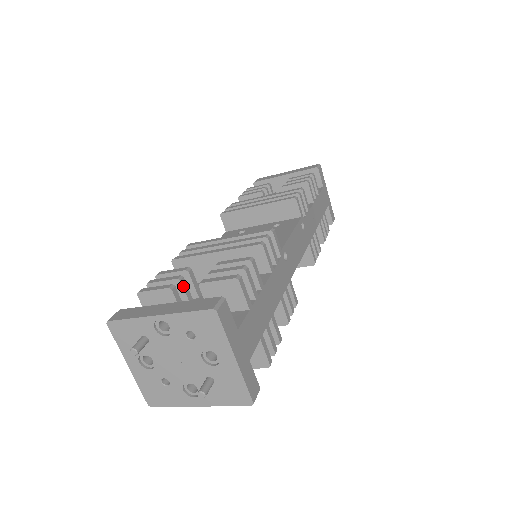
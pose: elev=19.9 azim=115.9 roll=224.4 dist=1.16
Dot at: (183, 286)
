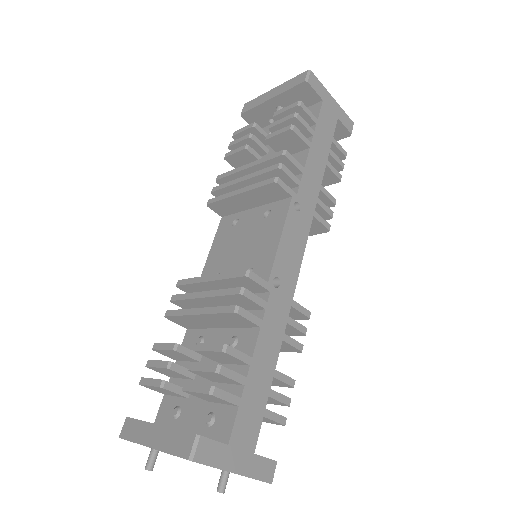
Dot at: (175, 371)
